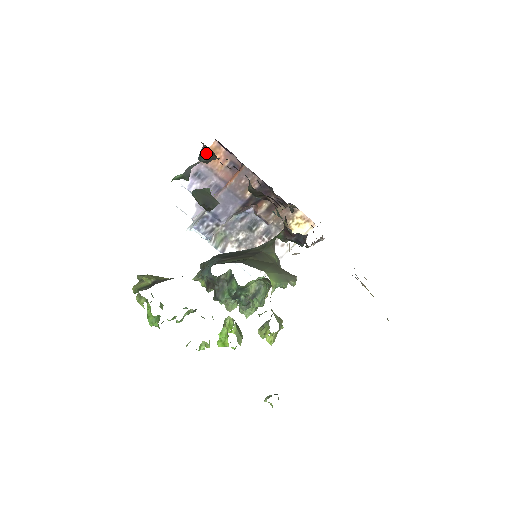
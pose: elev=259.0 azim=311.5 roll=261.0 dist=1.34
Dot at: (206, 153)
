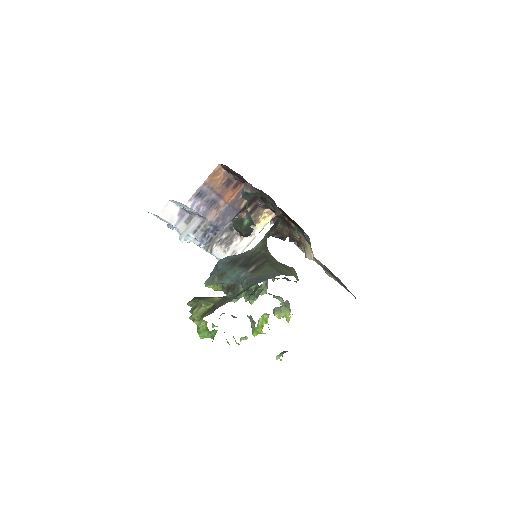
Dot at: (253, 194)
